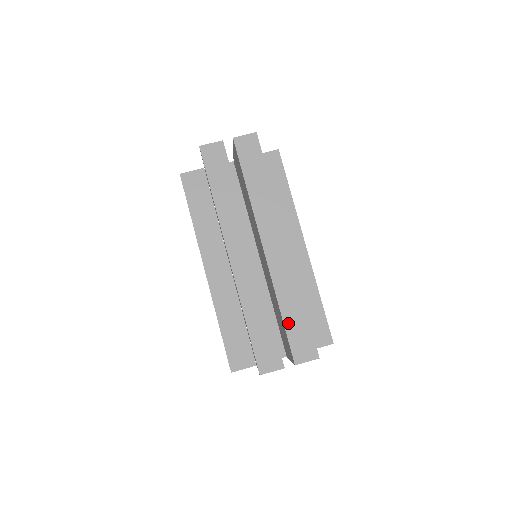
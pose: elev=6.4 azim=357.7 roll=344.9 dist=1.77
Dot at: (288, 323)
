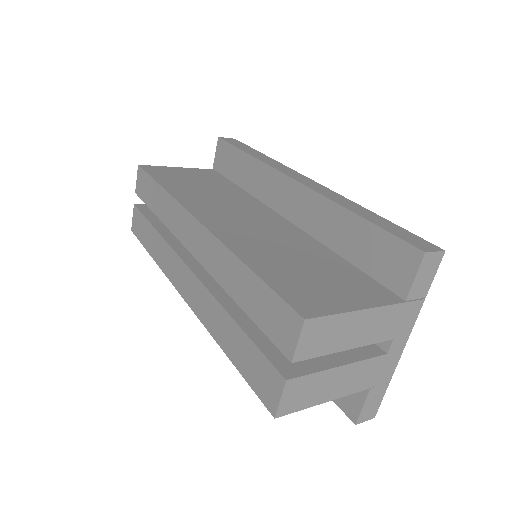
Dot at: (250, 310)
